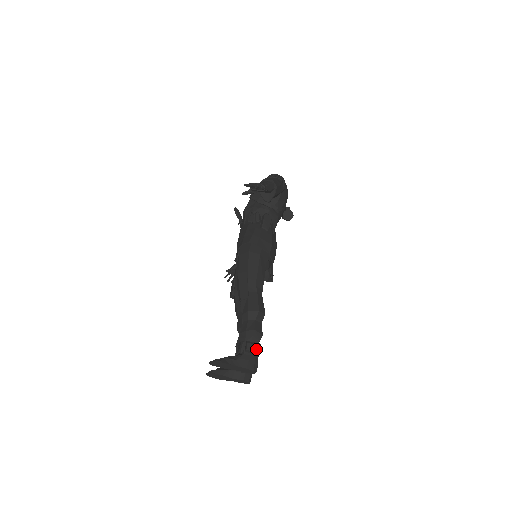
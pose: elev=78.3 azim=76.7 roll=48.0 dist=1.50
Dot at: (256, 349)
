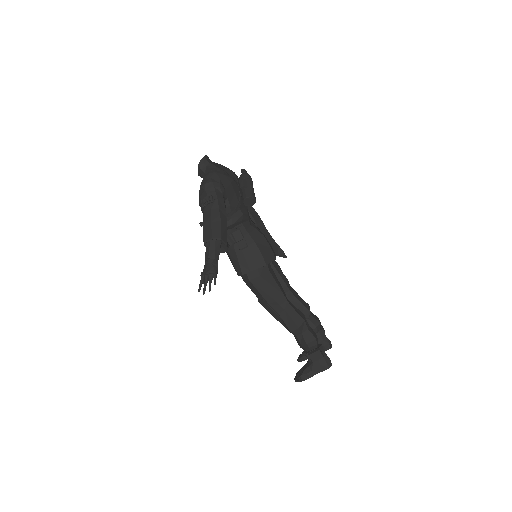
Dot at: (319, 357)
